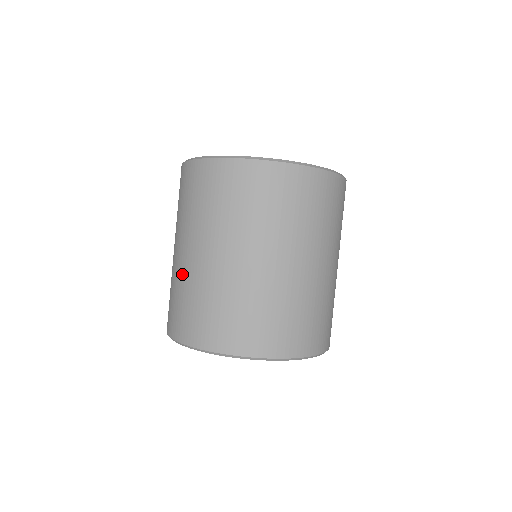
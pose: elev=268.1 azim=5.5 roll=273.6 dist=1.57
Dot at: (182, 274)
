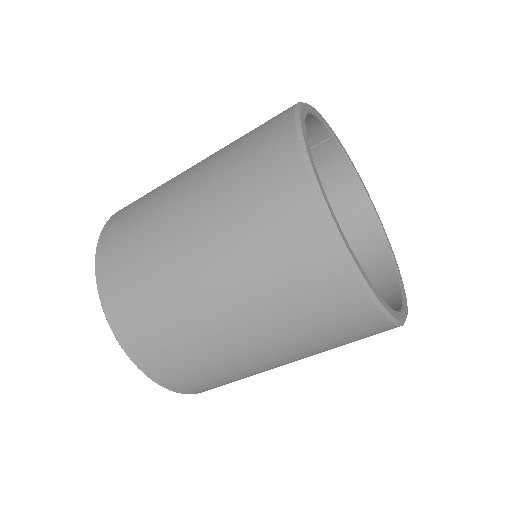
Dot at: (178, 293)
